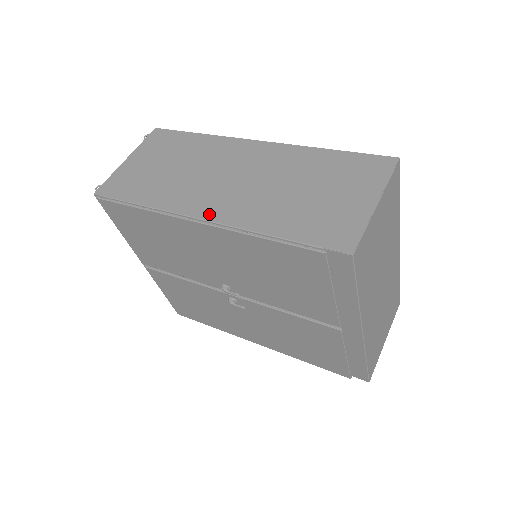
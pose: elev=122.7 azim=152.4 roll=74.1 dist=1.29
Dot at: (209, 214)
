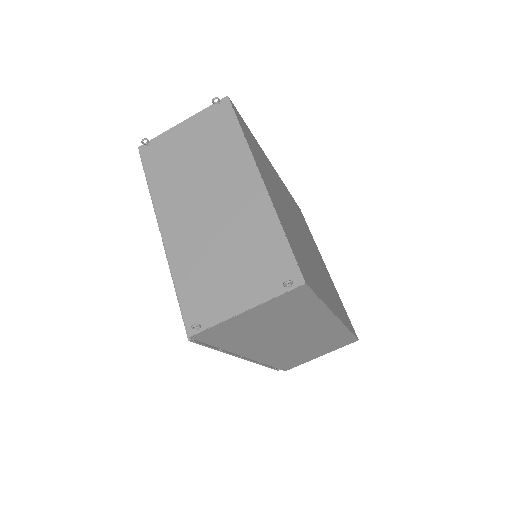
Dot at: (256, 357)
